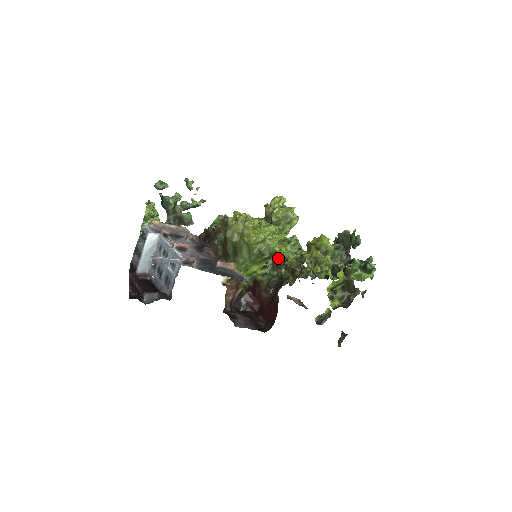
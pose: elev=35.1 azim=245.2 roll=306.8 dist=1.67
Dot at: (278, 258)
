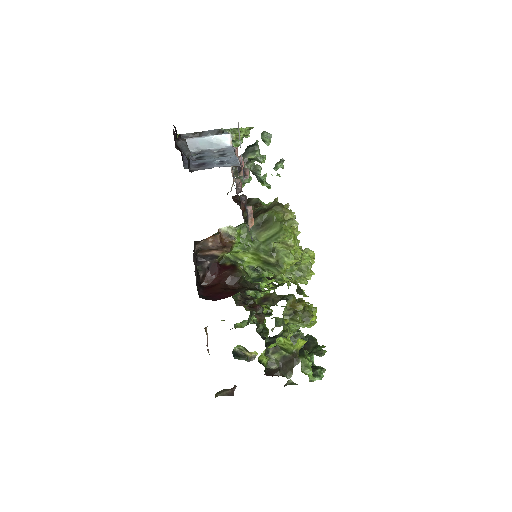
Dot at: (263, 281)
